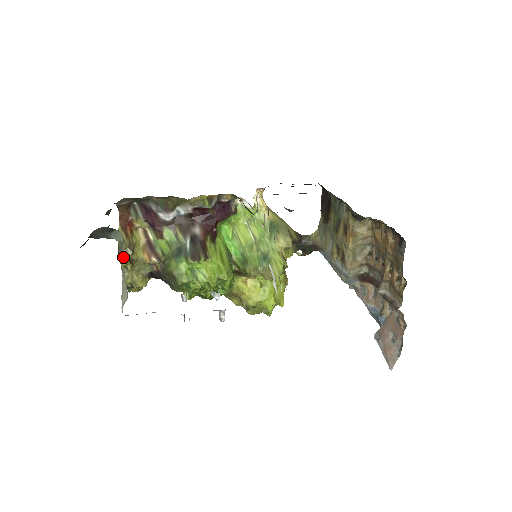
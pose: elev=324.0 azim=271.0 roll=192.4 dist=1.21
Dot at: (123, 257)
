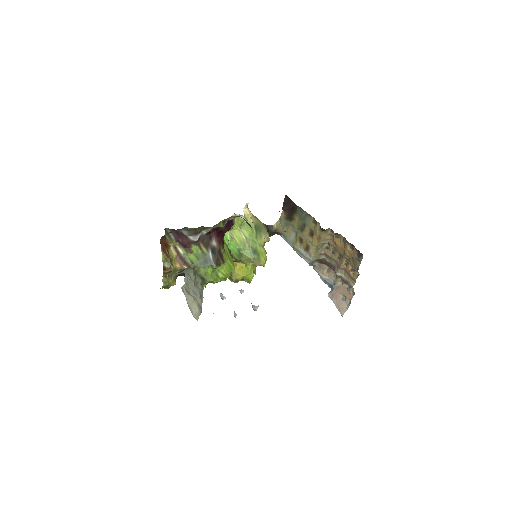
Dot at: (166, 271)
